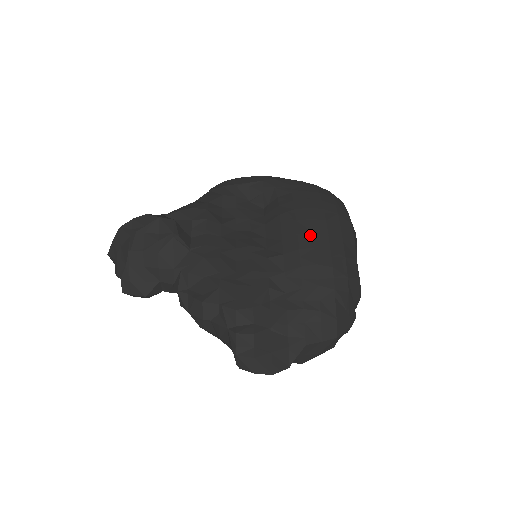
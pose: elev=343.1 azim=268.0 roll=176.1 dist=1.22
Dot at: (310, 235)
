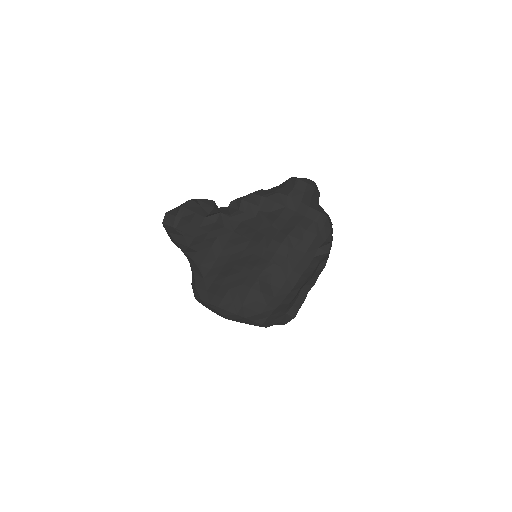
Dot at: occluded
